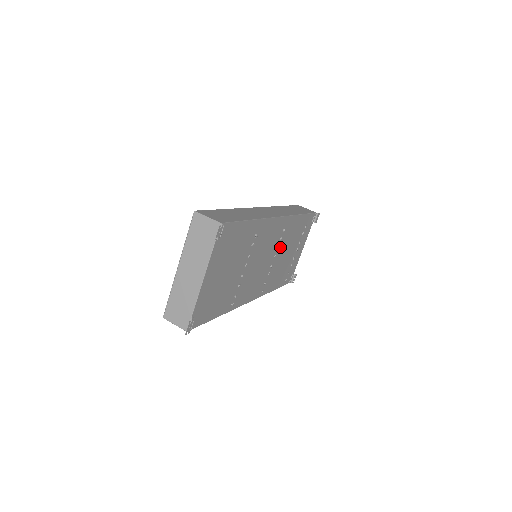
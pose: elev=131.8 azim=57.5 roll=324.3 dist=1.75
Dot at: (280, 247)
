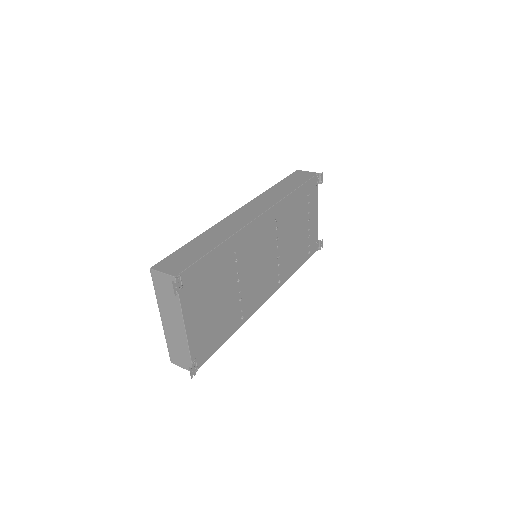
Dot at: (281, 235)
